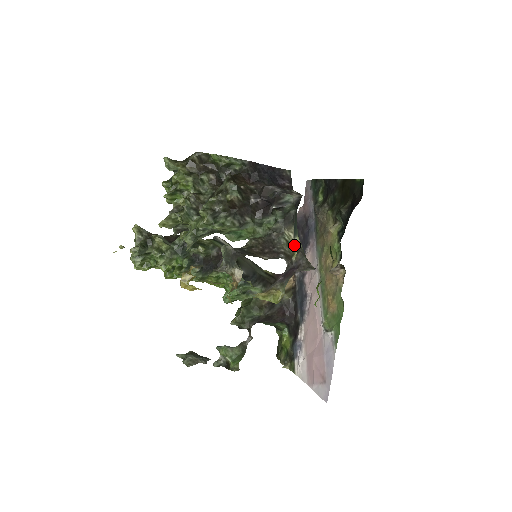
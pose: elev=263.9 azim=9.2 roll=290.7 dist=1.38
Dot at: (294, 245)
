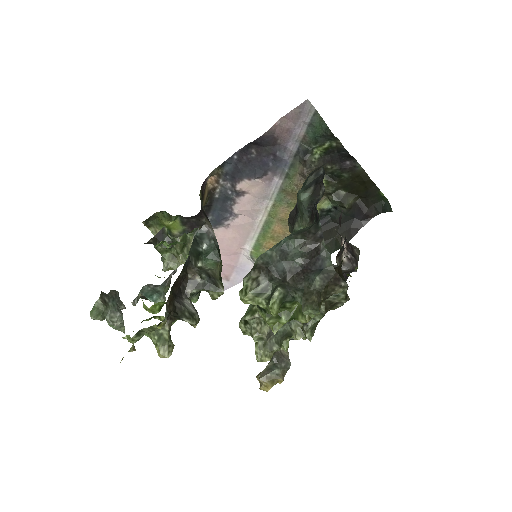
Dot at: occluded
